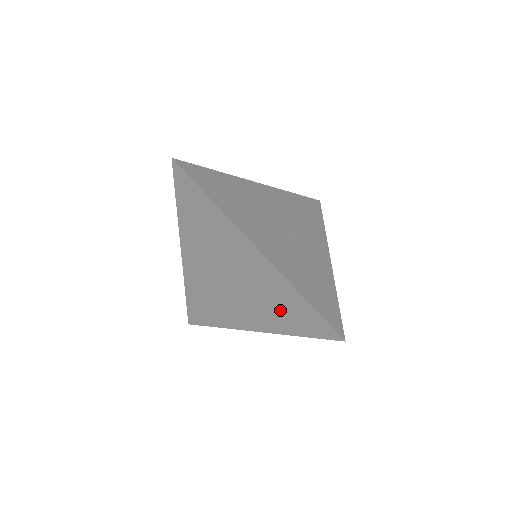
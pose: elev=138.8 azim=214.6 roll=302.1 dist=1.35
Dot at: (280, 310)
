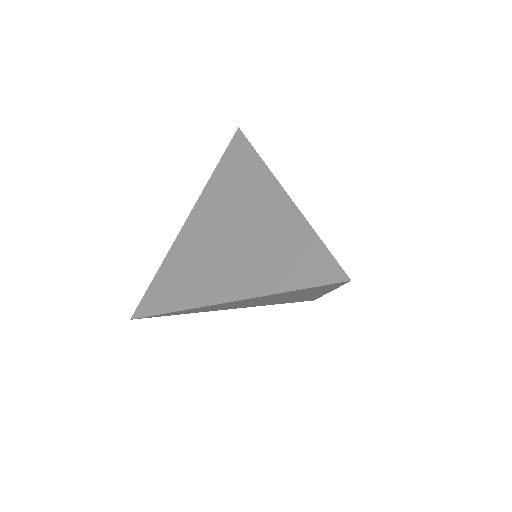
Dot at: (278, 259)
